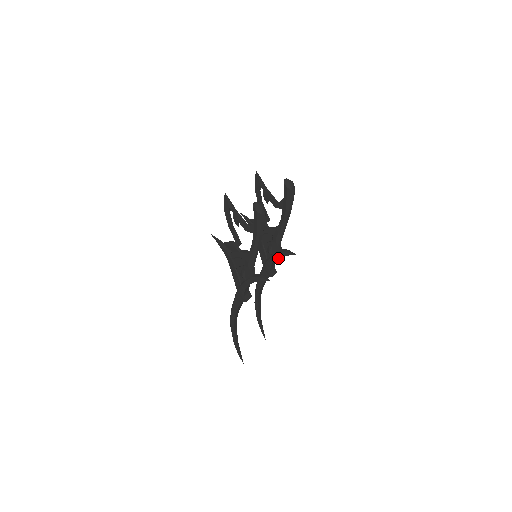
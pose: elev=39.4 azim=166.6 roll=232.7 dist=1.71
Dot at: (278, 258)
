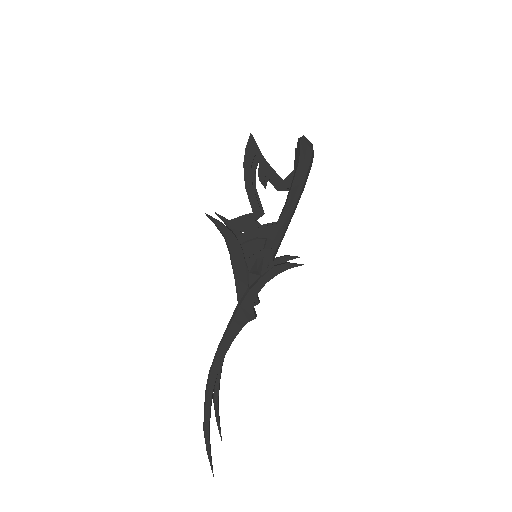
Dot at: occluded
